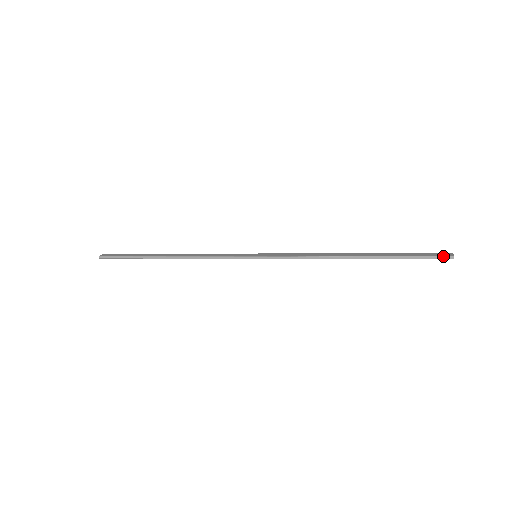
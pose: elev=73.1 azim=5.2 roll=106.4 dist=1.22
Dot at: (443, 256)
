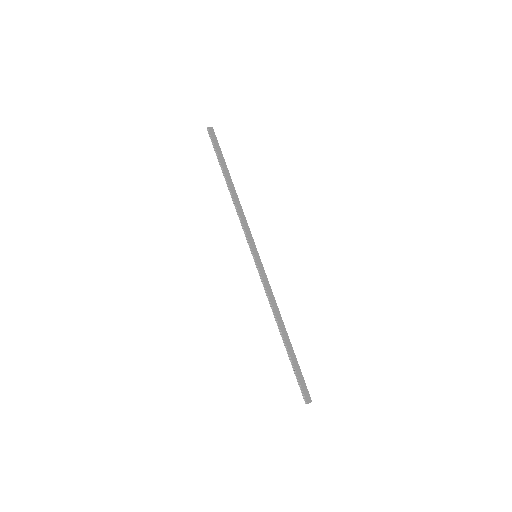
Dot at: (304, 396)
